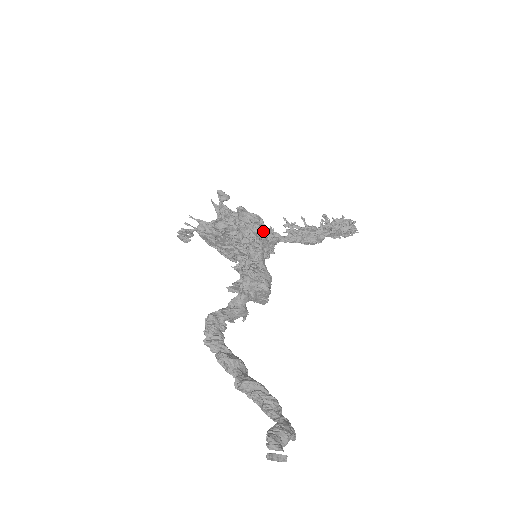
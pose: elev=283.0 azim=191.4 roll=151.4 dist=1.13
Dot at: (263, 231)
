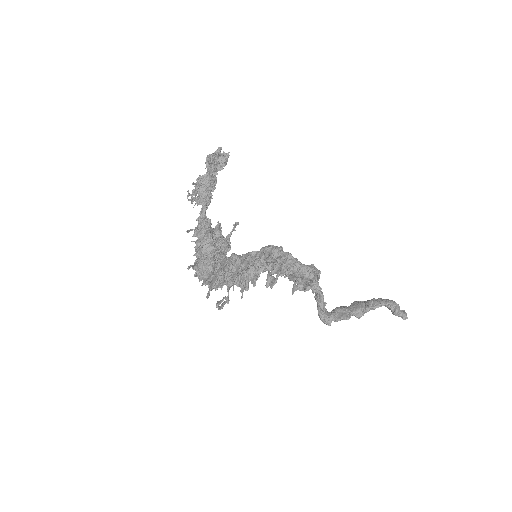
Dot at: (288, 253)
